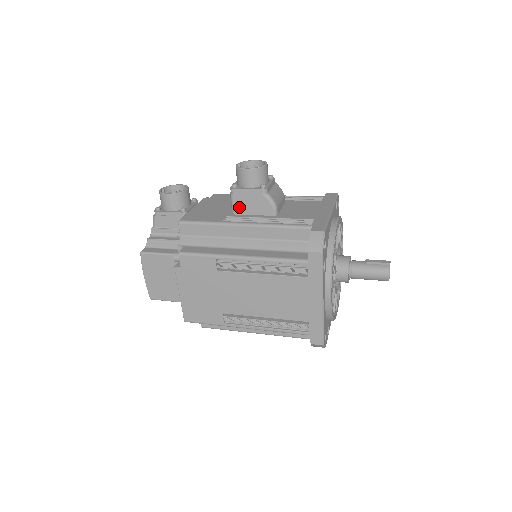
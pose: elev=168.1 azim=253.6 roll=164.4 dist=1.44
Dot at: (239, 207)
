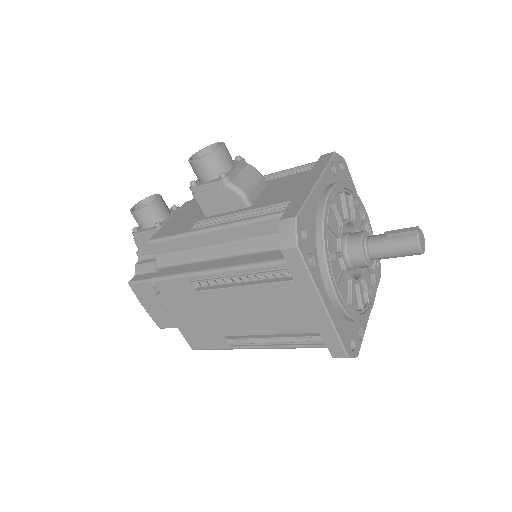
Dot at: (207, 207)
